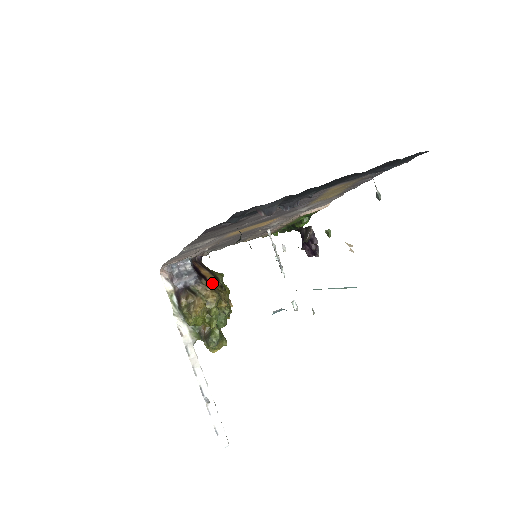
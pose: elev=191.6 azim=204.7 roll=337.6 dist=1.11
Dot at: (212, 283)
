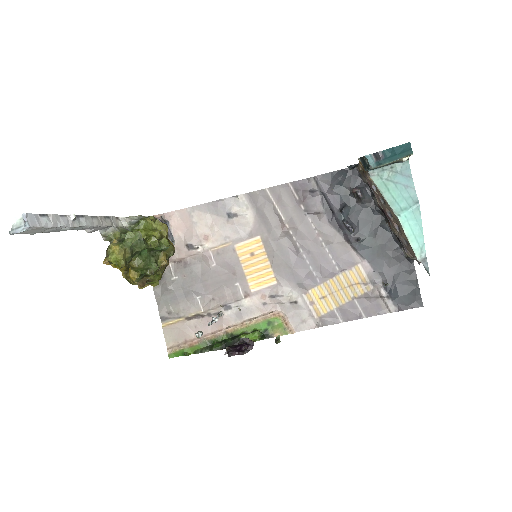
Dot at: occluded
